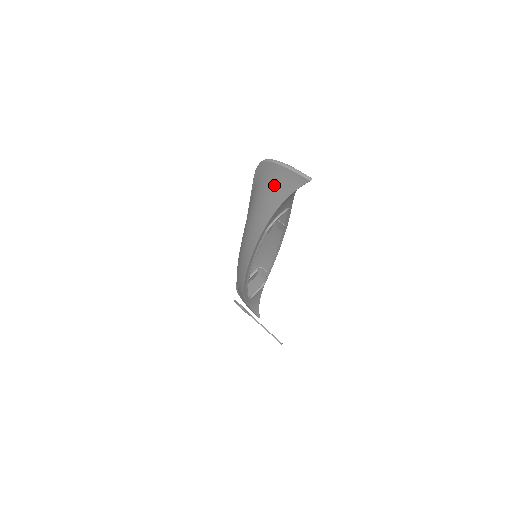
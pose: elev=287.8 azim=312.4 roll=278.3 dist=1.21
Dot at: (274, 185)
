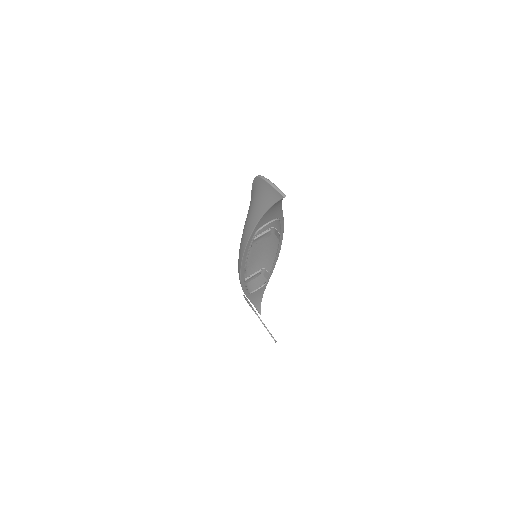
Dot at: (262, 197)
